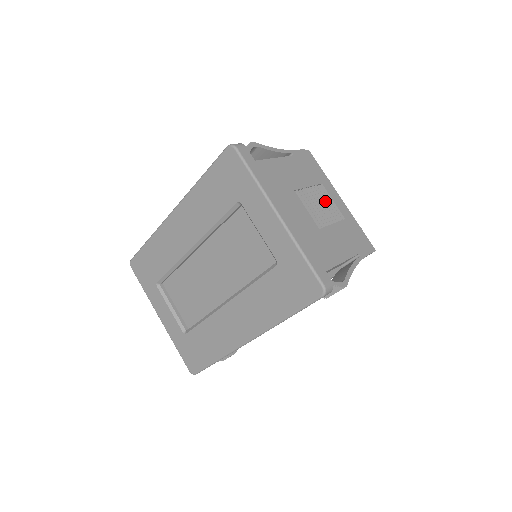
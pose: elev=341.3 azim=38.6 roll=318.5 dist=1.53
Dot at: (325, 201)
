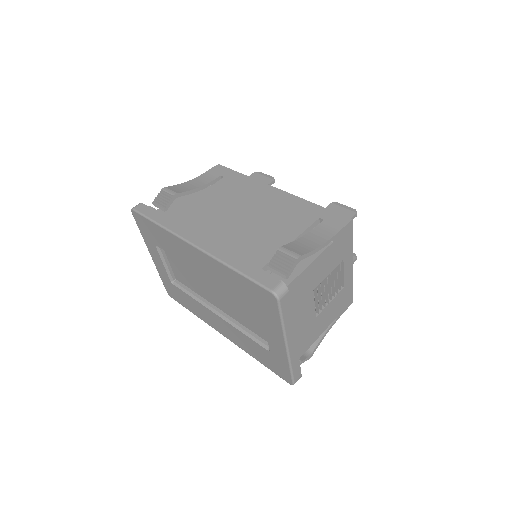
Dot at: (336, 278)
